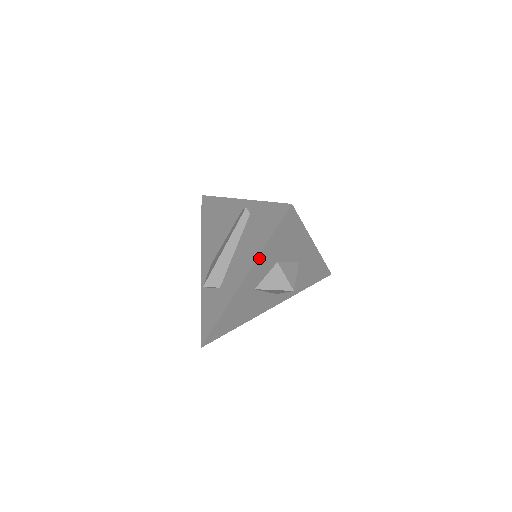
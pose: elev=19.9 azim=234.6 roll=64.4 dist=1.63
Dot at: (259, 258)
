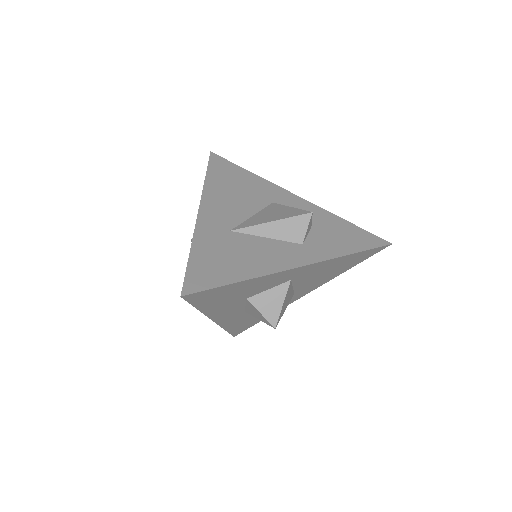
Dot at: (207, 313)
